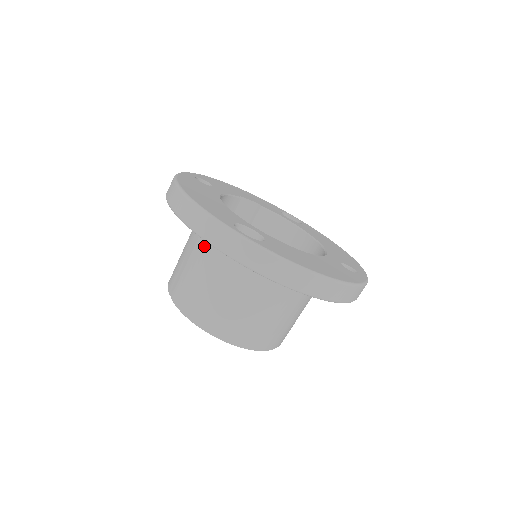
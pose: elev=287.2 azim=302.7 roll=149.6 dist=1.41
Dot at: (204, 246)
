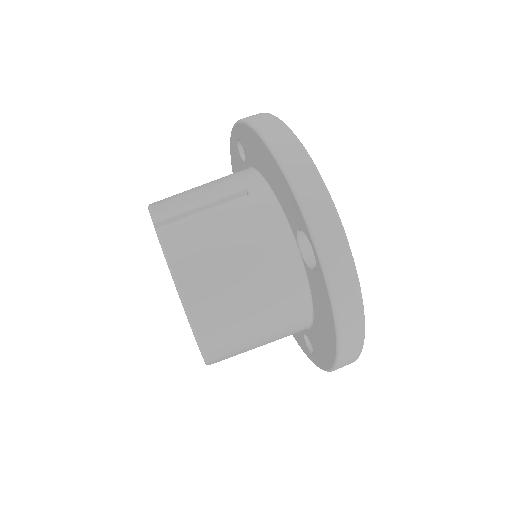
Dot at: (254, 208)
